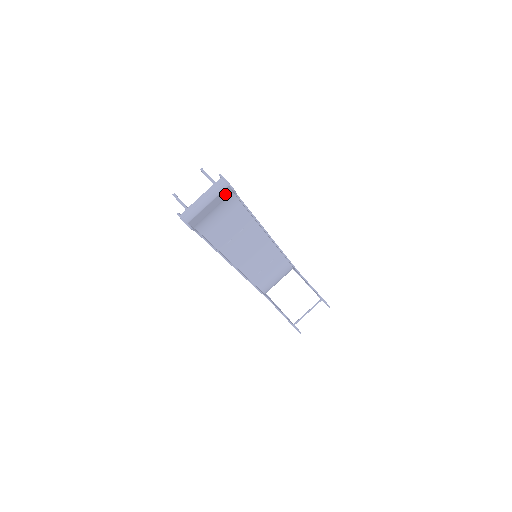
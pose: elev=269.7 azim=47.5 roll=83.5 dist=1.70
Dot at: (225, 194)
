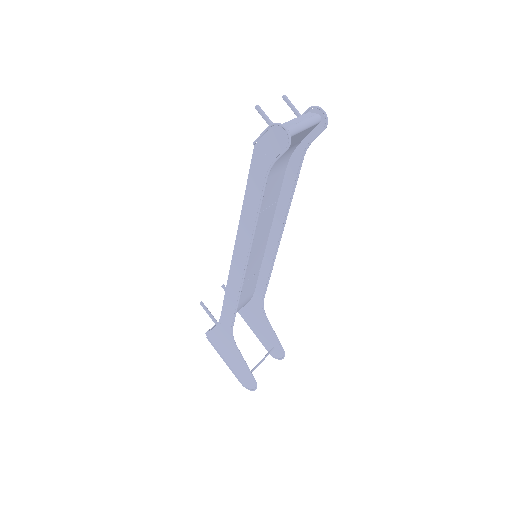
Dot at: (304, 135)
